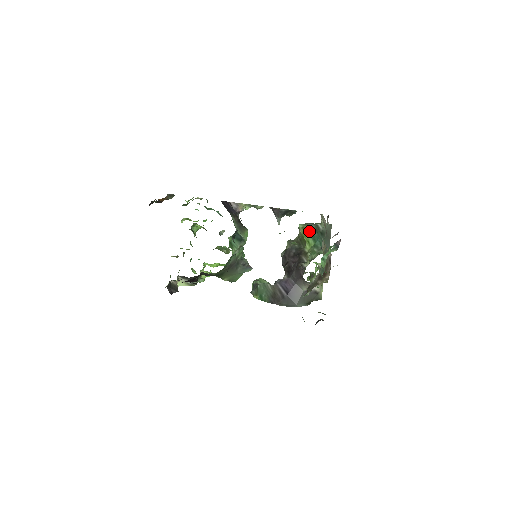
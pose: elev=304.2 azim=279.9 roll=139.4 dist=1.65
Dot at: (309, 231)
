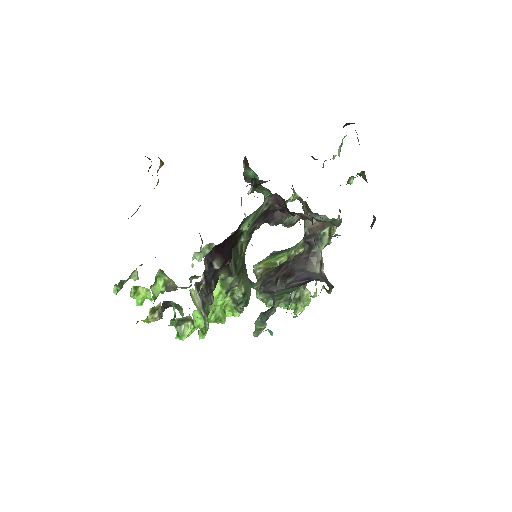
Dot at: (270, 257)
